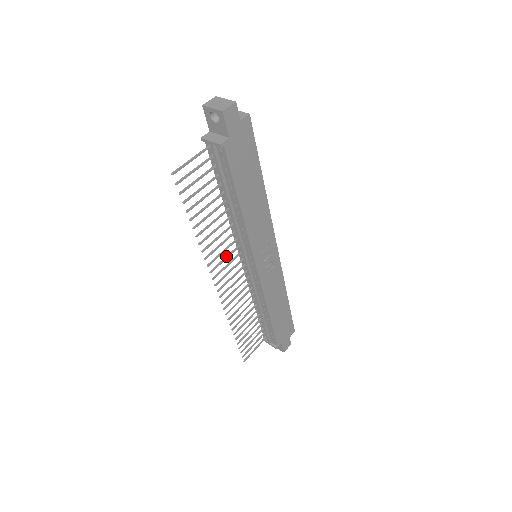
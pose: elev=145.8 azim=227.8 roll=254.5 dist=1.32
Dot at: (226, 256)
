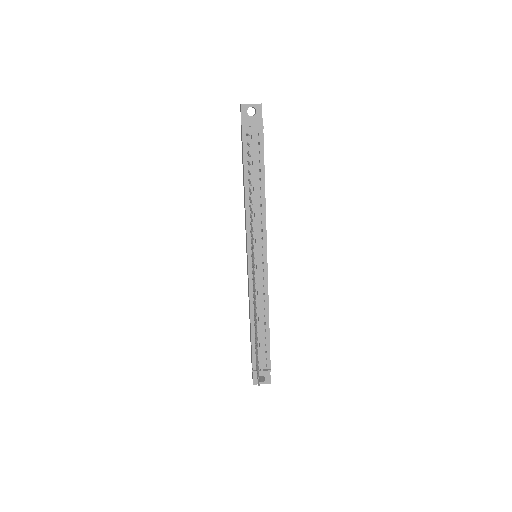
Dot at: (252, 243)
